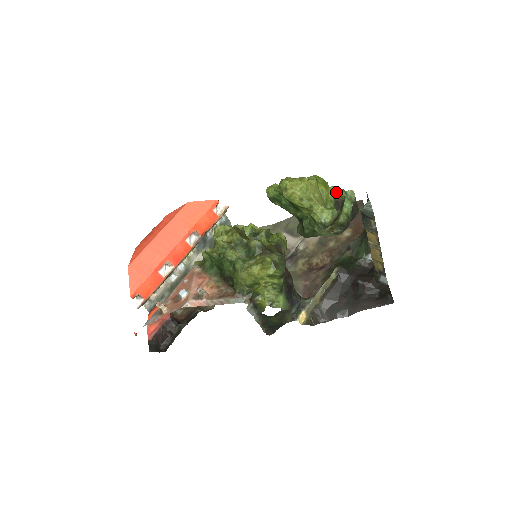
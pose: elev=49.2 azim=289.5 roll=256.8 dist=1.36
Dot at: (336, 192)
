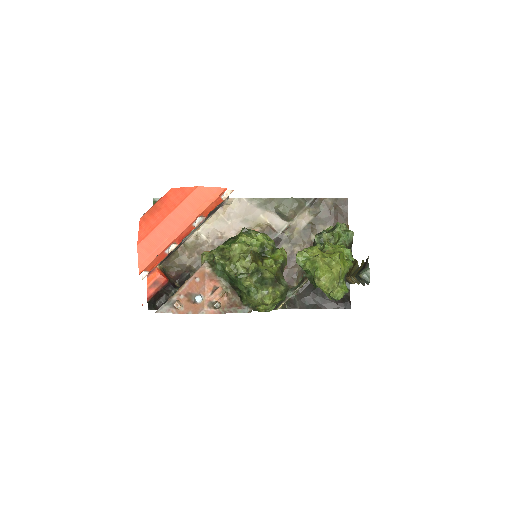
Dot at: (341, 236)
